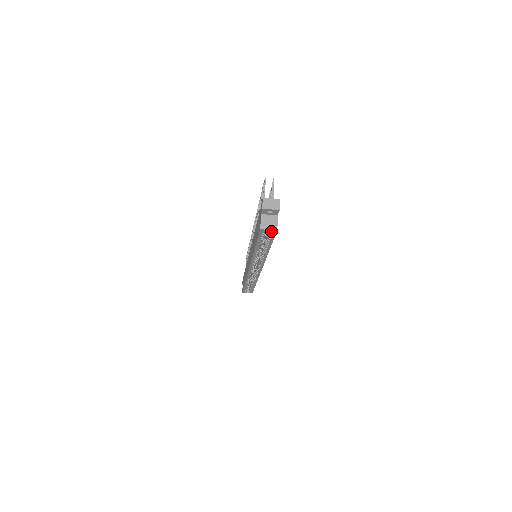
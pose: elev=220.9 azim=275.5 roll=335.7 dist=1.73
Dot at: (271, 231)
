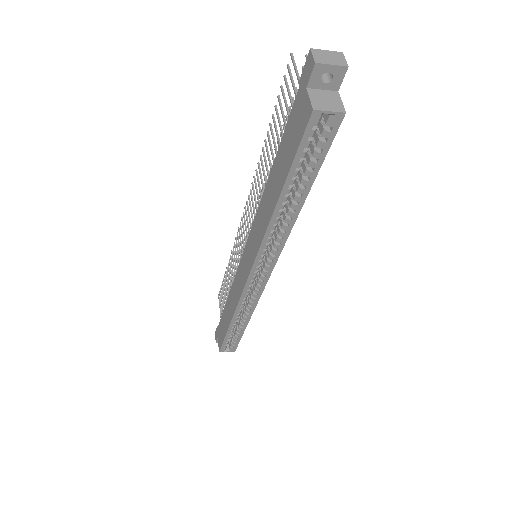
Dot at: (331, 119)
